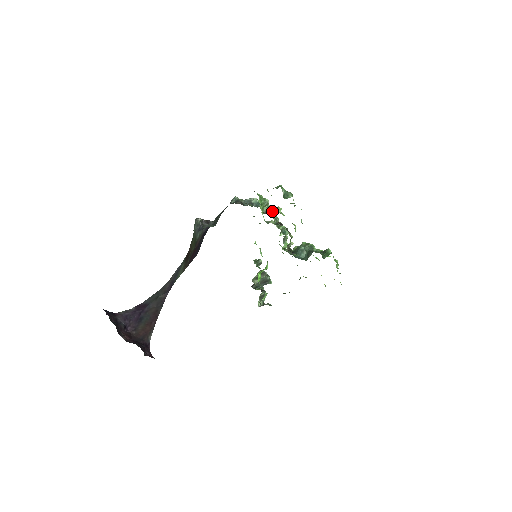
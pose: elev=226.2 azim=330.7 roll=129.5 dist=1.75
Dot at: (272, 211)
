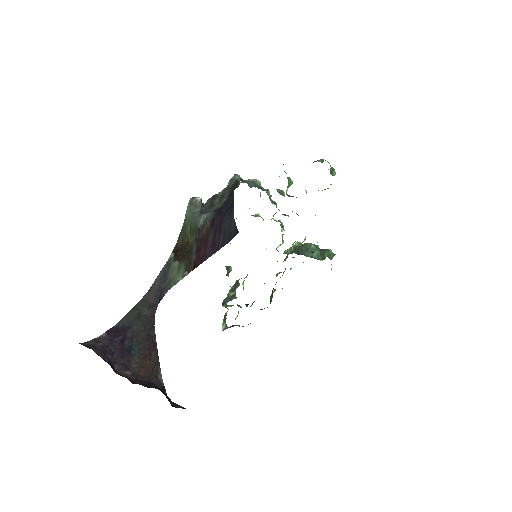
Dot at: occluded
